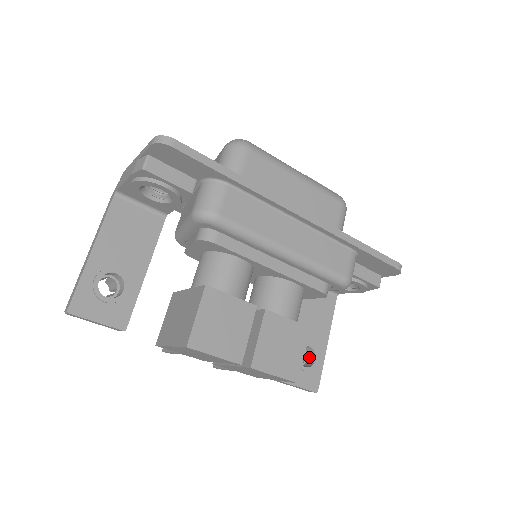
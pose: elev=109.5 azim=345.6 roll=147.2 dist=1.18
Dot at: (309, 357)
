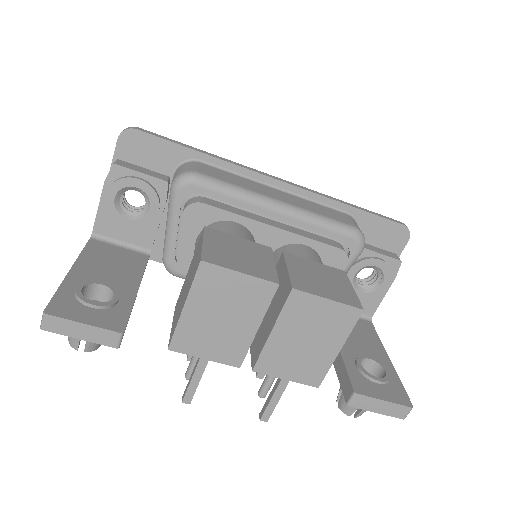
Dot at: occluded
